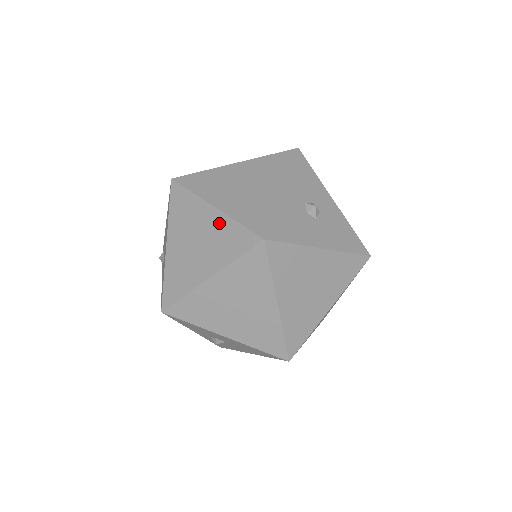
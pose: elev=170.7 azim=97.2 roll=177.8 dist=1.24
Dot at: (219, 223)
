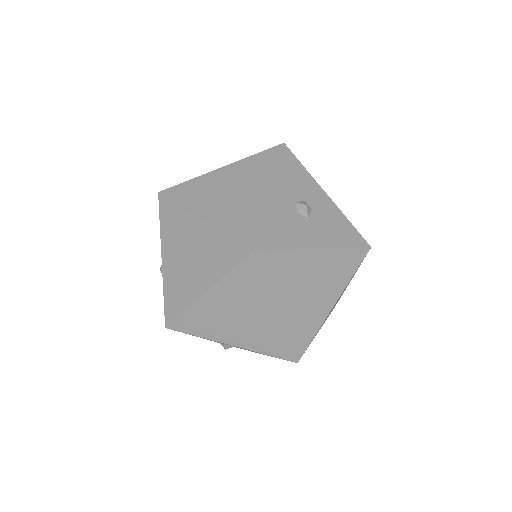
Dot at: (208, 236)
